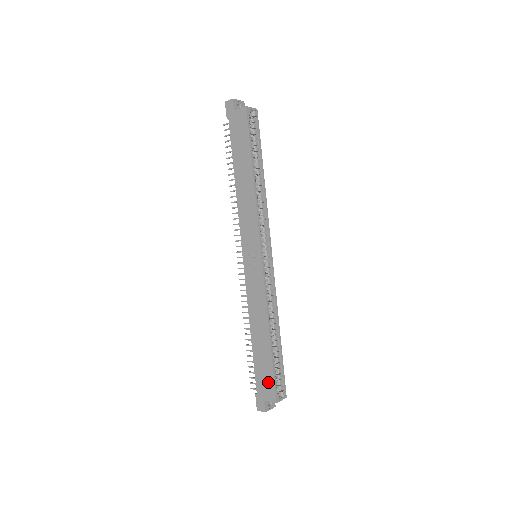
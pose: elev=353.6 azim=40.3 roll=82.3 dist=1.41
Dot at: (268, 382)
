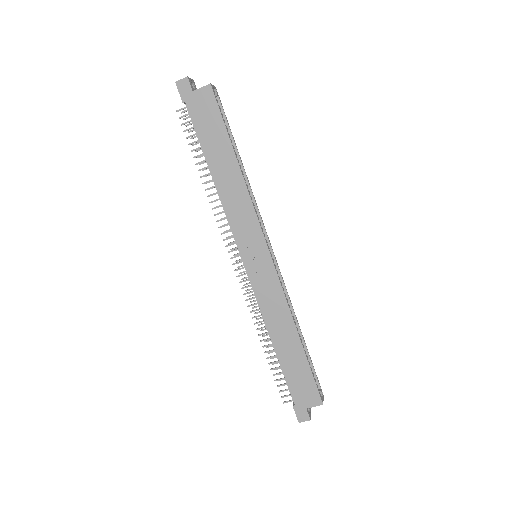
Dot at: (308, 387)
